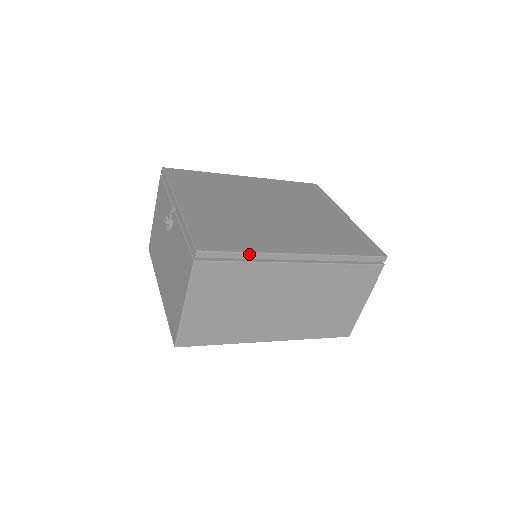
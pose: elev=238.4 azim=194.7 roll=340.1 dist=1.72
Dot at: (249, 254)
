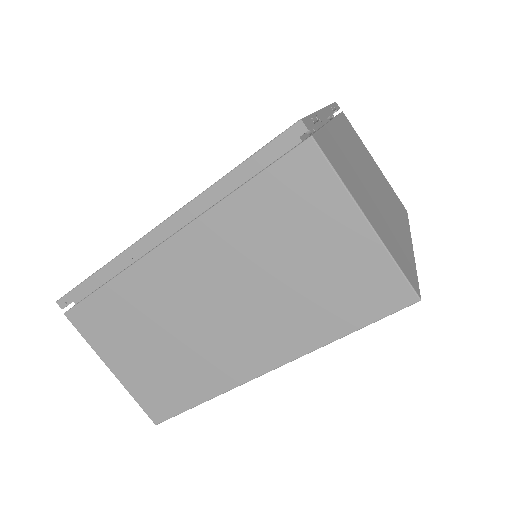
Dot at: (102, 271)
